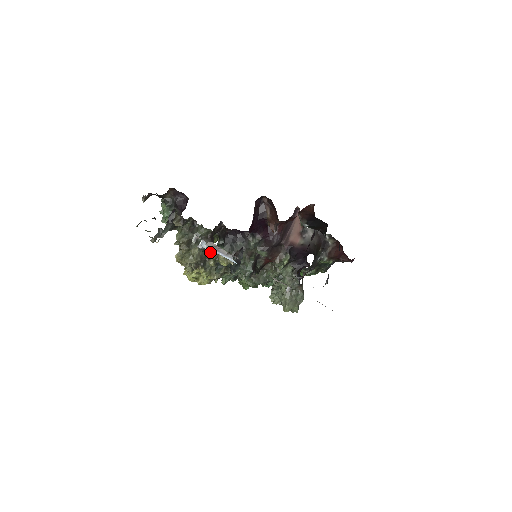
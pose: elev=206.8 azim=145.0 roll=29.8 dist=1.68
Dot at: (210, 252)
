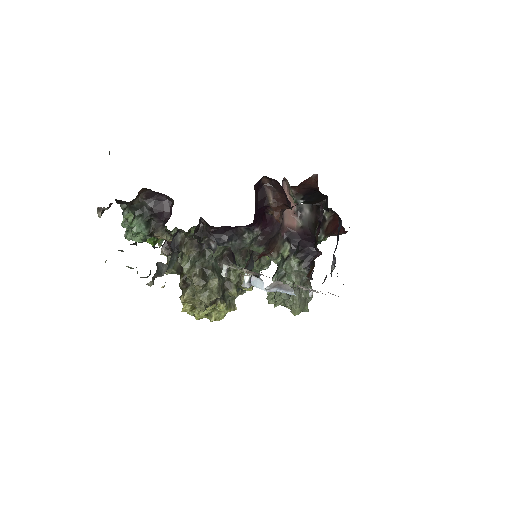
Dot at: (230, 277)
